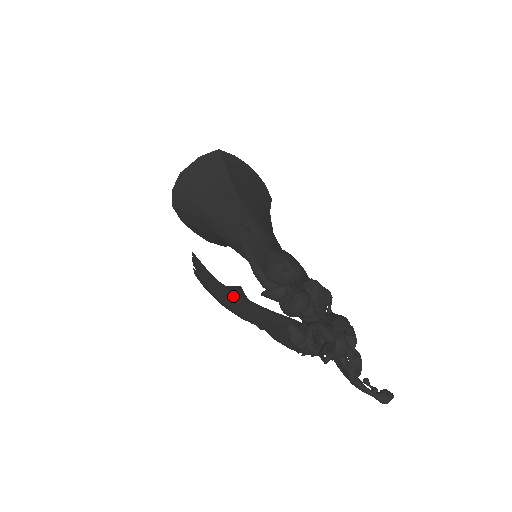
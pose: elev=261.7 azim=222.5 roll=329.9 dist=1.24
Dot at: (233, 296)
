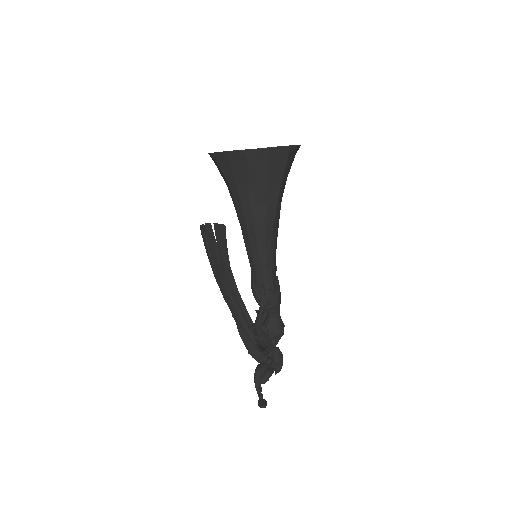
Dot at: (229, 297)
